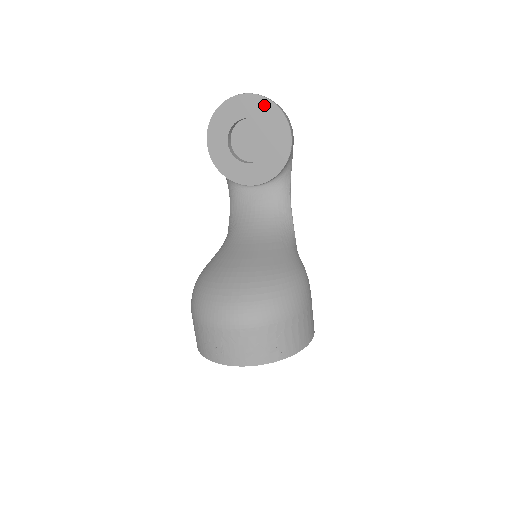
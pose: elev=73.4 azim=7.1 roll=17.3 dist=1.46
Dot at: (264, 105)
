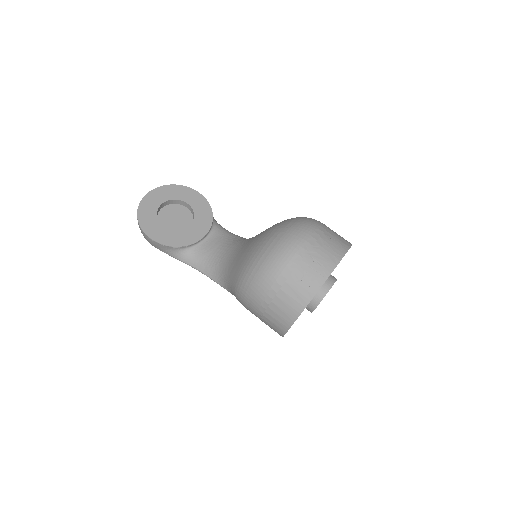
Dot at: (167, 189)
